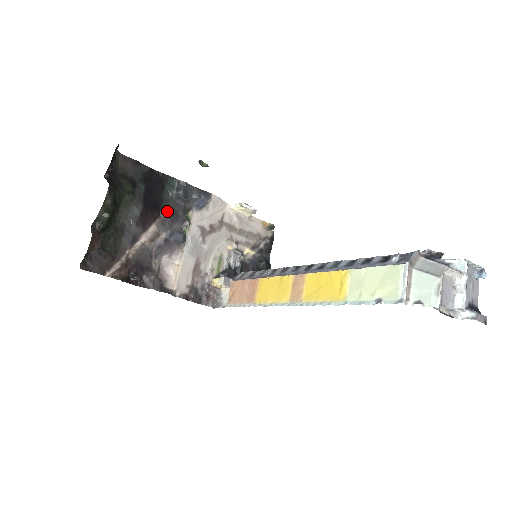
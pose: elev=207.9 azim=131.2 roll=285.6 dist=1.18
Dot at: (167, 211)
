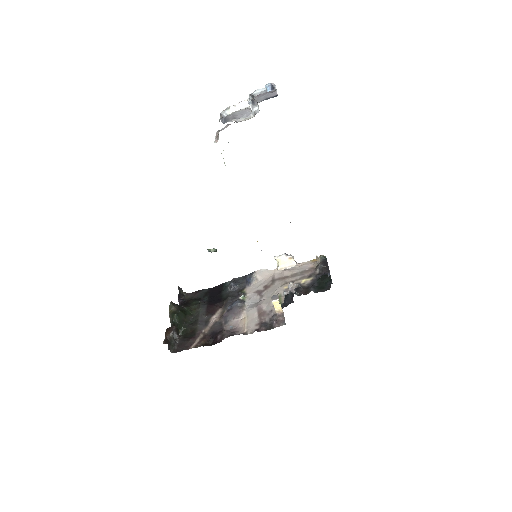
Dot at: (227, 298)
